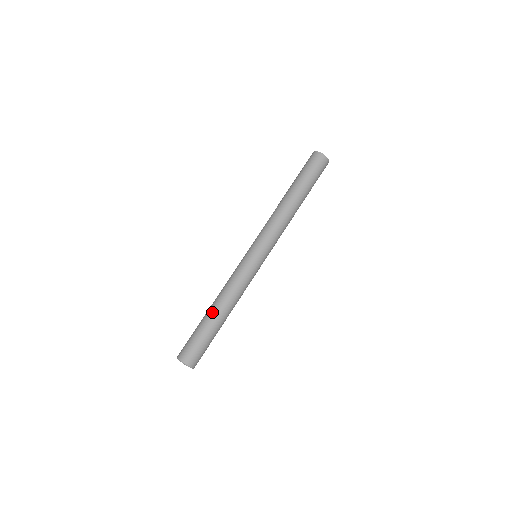
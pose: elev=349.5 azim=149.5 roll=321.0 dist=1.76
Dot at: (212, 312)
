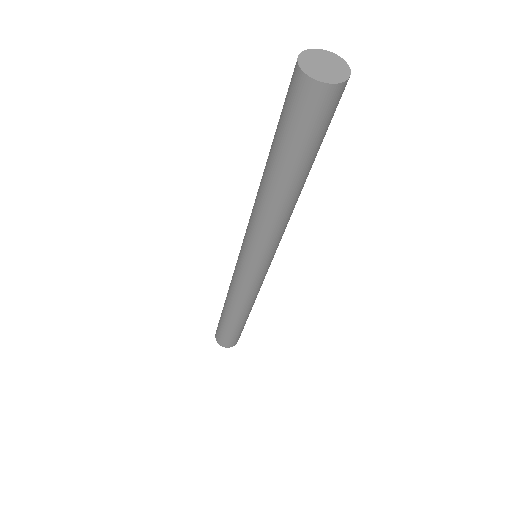
Dot at: (223, 309)
